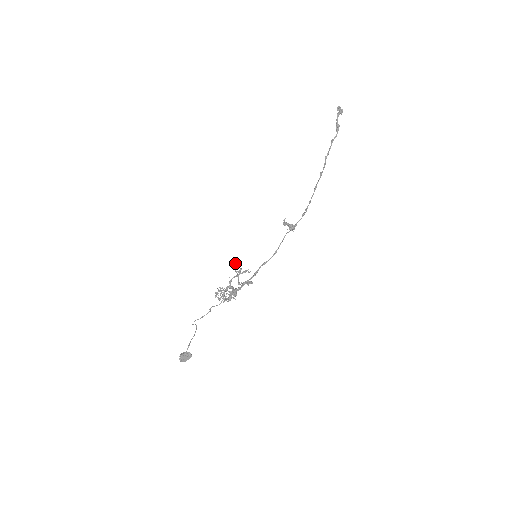
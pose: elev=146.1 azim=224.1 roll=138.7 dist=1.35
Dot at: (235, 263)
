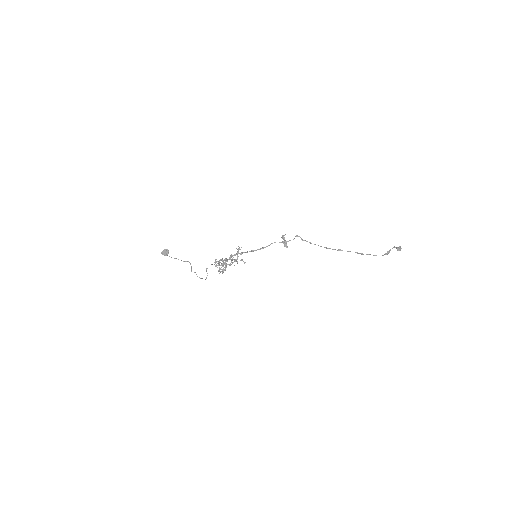
Dot at: occluded
